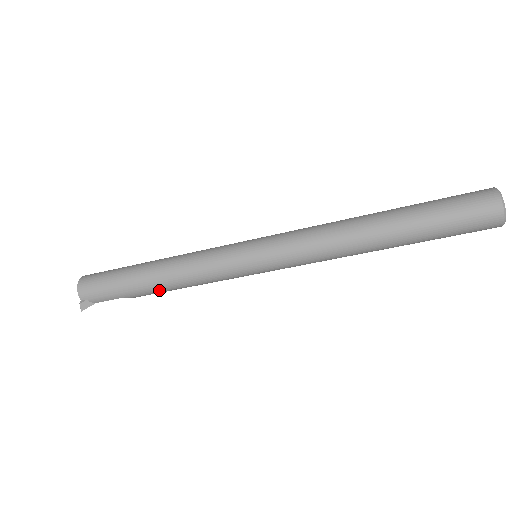
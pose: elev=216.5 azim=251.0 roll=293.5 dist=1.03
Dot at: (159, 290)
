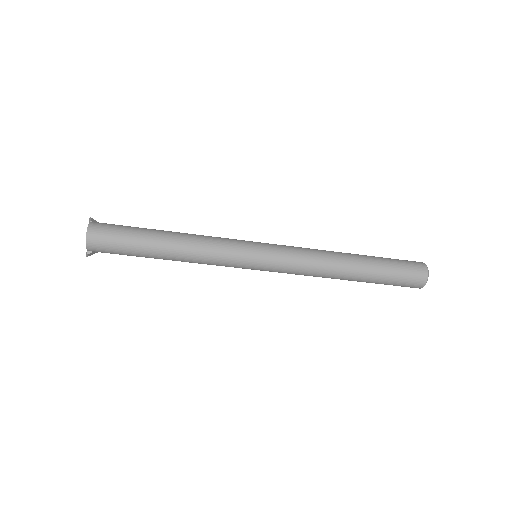
Dot at: occluded
